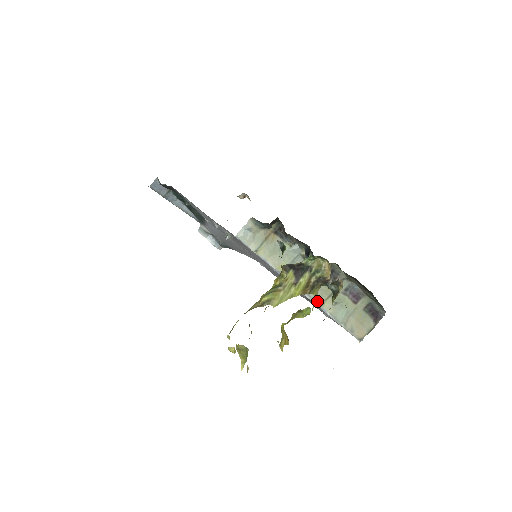
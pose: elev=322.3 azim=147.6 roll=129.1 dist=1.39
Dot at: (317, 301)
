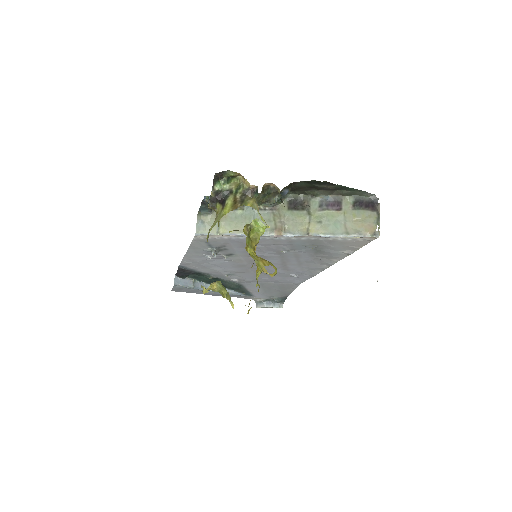
Dot at: (301, 232)
